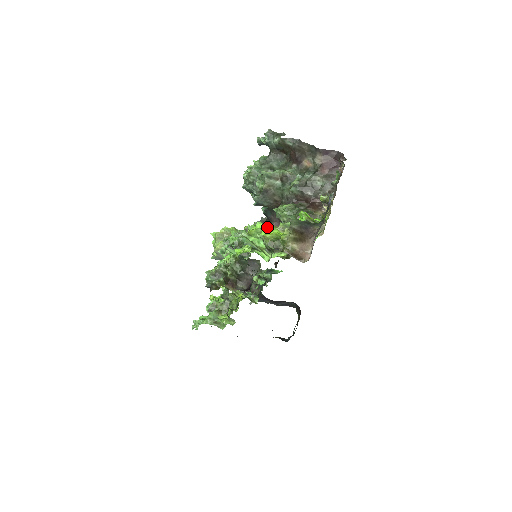
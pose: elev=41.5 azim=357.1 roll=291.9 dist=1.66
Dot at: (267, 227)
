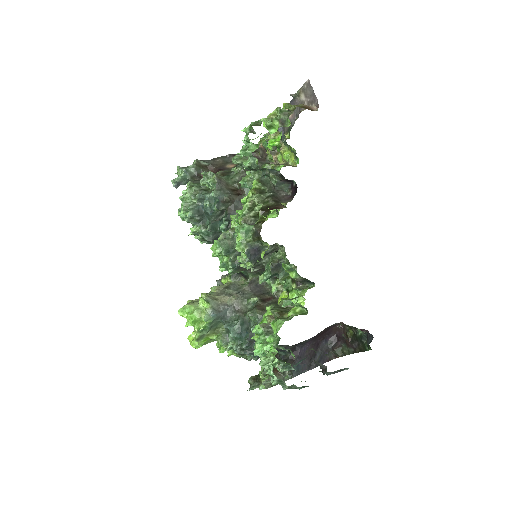
Dot at: (258, 143)
